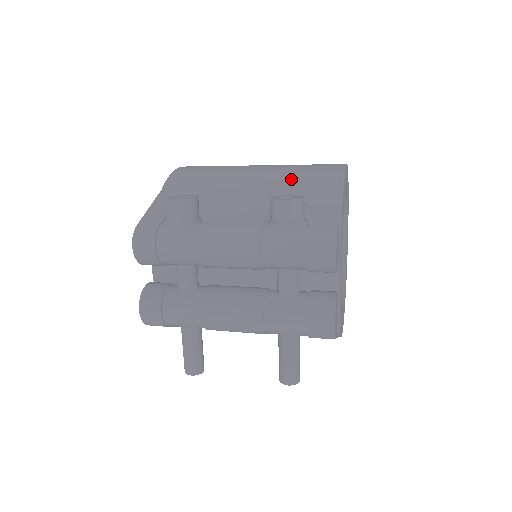
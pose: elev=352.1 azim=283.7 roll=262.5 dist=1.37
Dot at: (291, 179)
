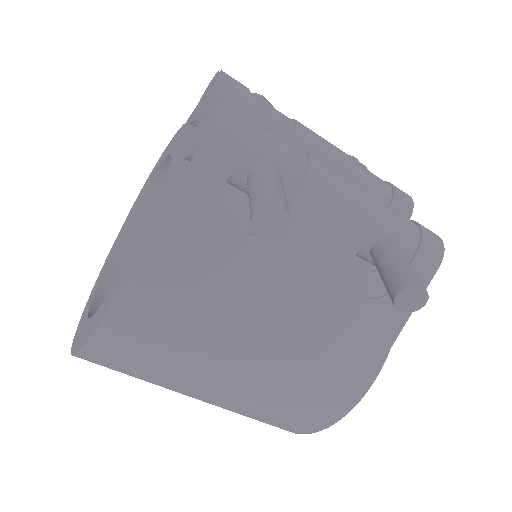
Dot at: occluded
